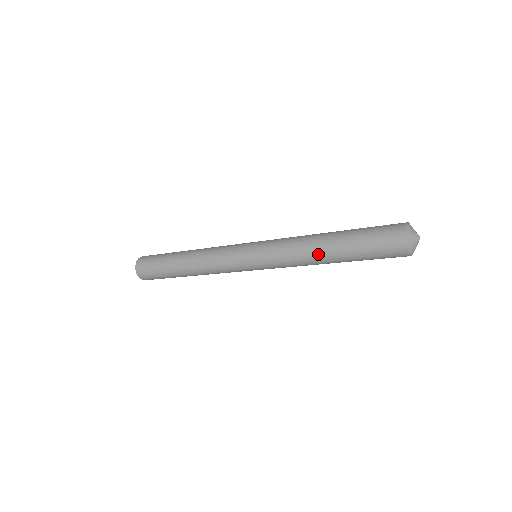
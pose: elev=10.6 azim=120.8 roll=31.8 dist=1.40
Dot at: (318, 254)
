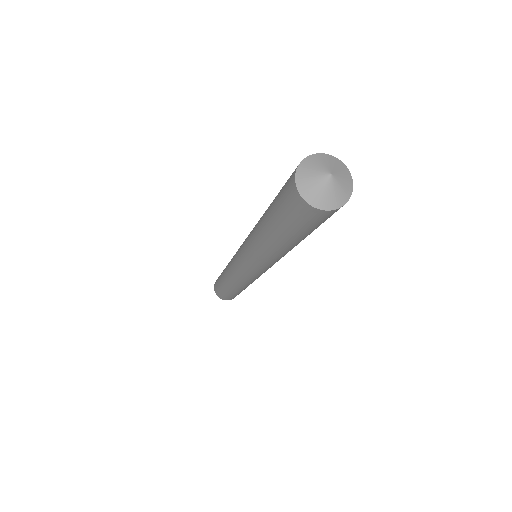
Dot at: (261, 239)
